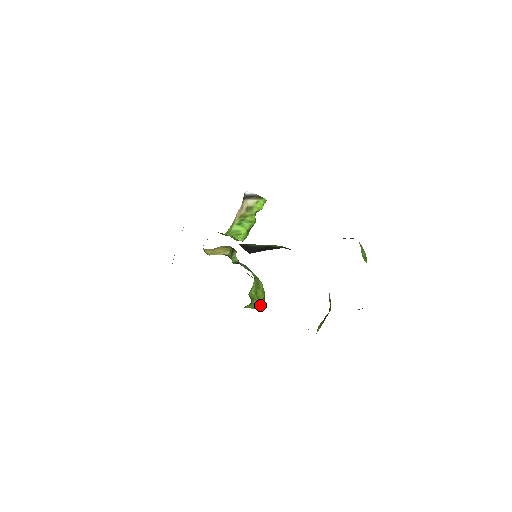
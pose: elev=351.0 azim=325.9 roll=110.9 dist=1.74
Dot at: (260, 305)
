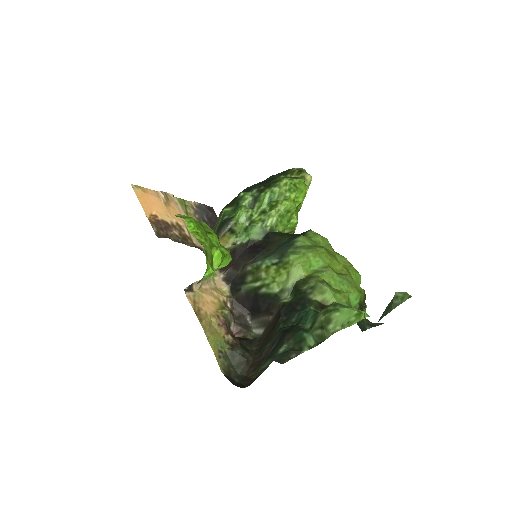
Dot at: (307, 180)
